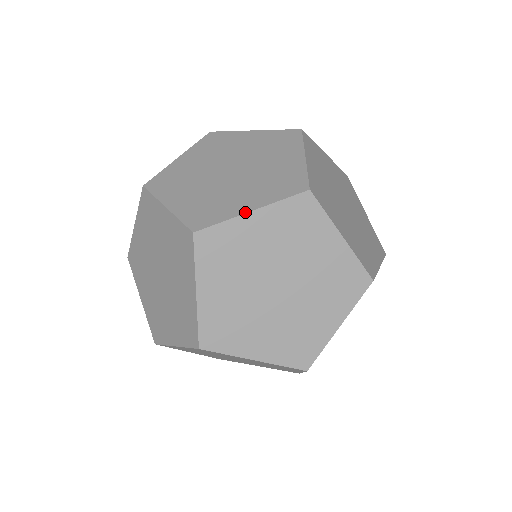
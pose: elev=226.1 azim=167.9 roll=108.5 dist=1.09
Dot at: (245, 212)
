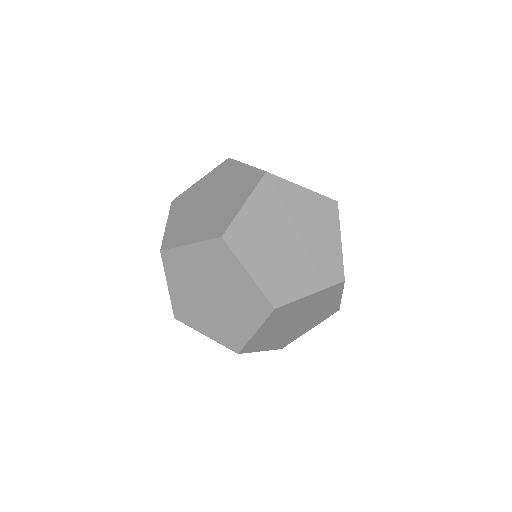
Dot at: (186, 244)
